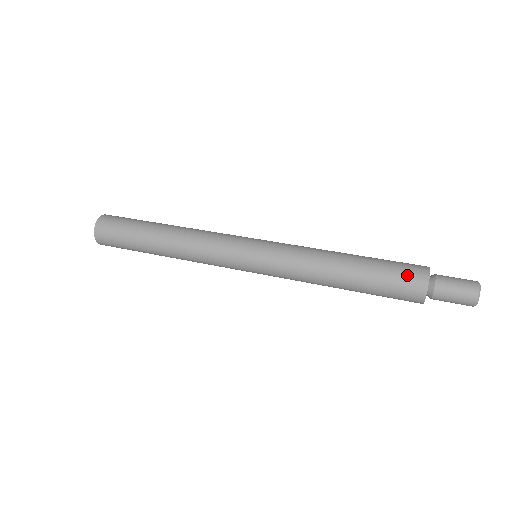
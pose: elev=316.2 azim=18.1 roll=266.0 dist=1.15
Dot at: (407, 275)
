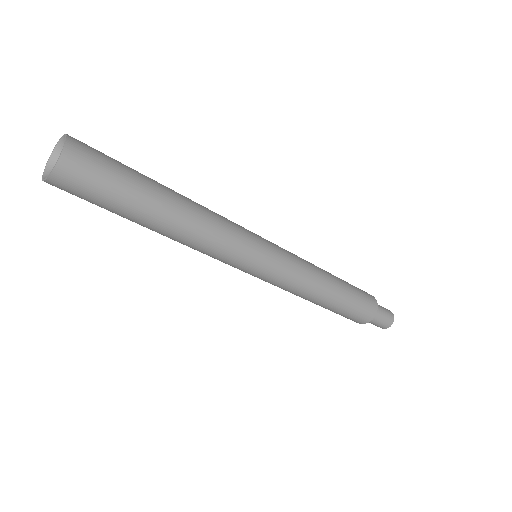
Dot at: (363, 291)
